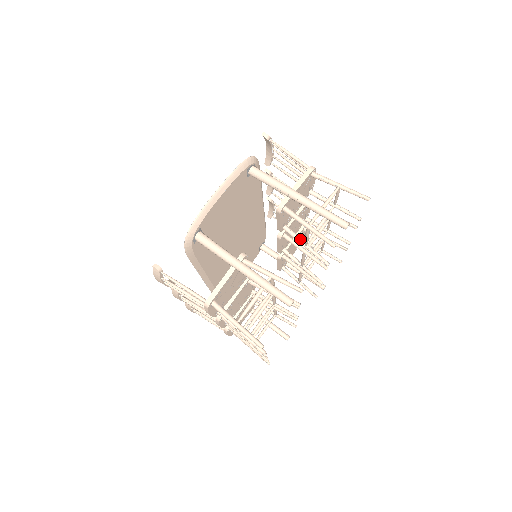
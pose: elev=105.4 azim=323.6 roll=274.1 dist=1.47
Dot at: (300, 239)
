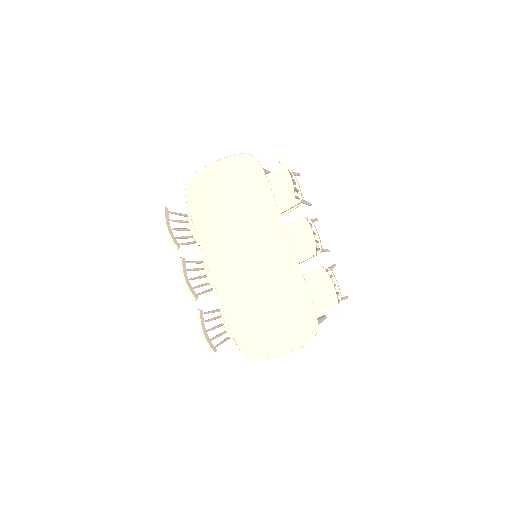
Dot at: occluded
